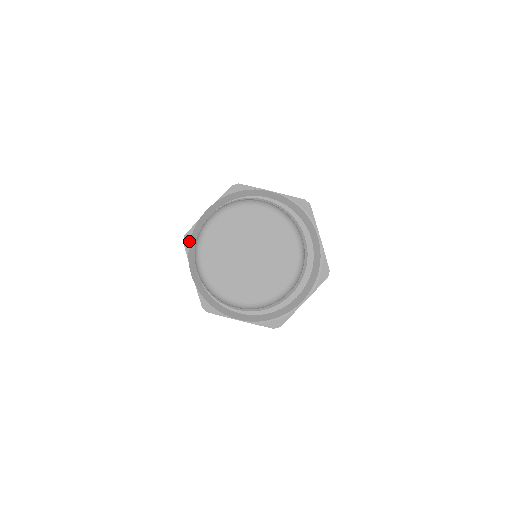
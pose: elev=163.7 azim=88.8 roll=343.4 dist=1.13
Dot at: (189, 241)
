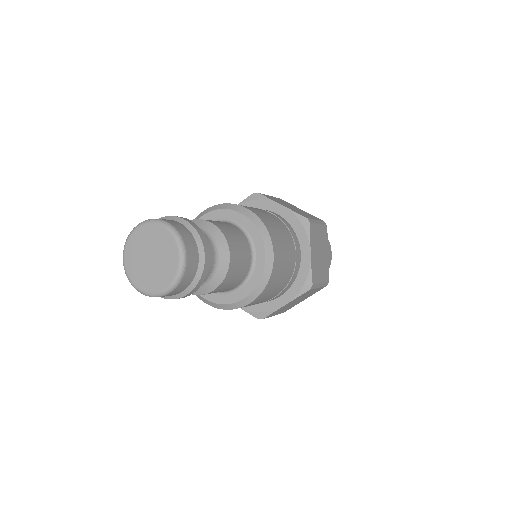
Dot at: occluded
